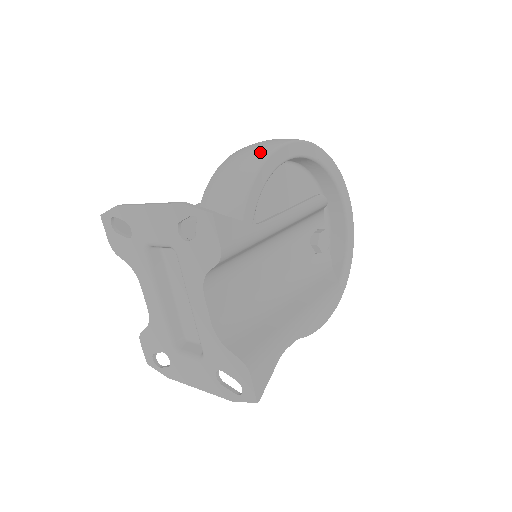
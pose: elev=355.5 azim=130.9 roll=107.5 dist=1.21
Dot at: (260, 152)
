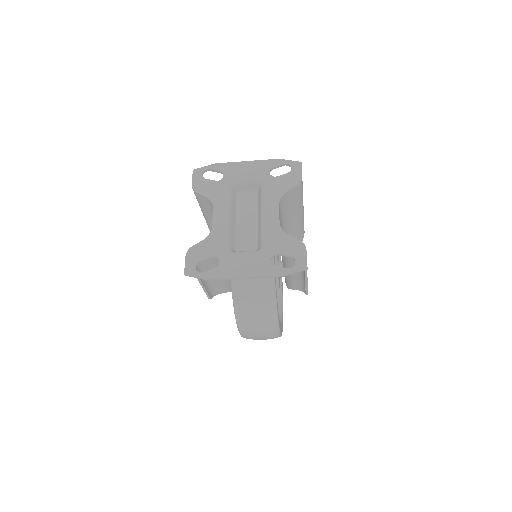
Dot at: occluded
